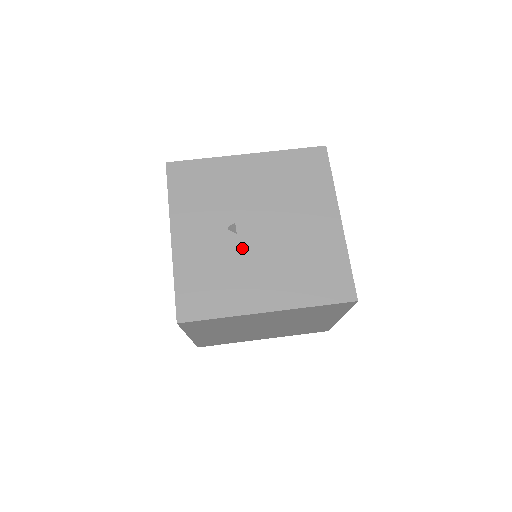
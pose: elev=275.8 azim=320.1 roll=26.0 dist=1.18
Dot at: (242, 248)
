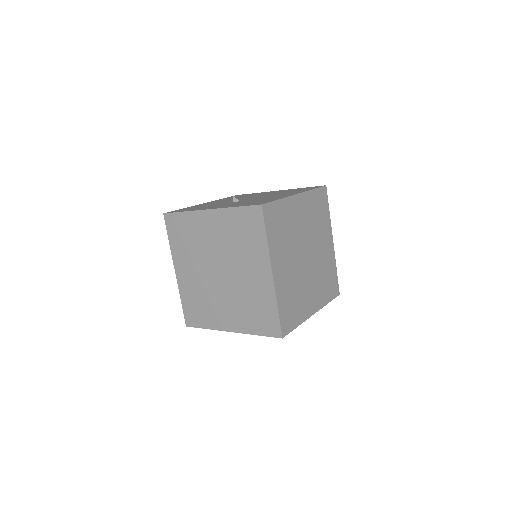
Dot at: occluded
